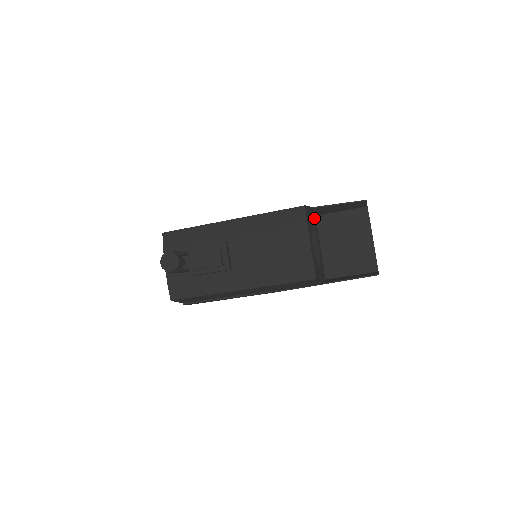
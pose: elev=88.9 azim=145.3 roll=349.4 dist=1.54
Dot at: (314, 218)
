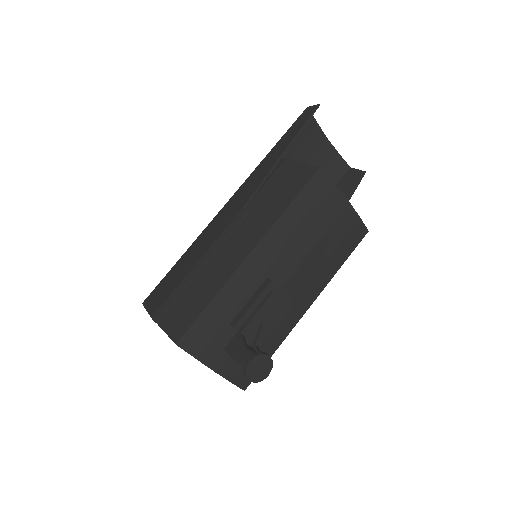
Dot at: occluded
